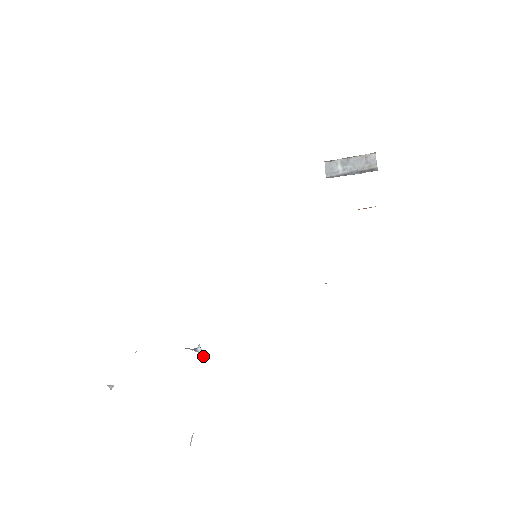
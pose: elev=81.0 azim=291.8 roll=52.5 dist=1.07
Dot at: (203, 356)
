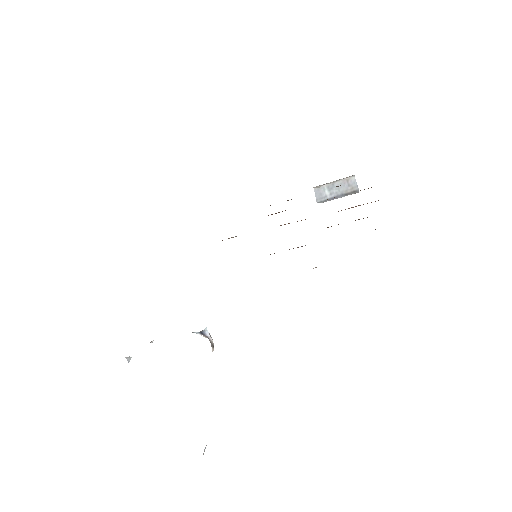
Dot at: (211, 342)
